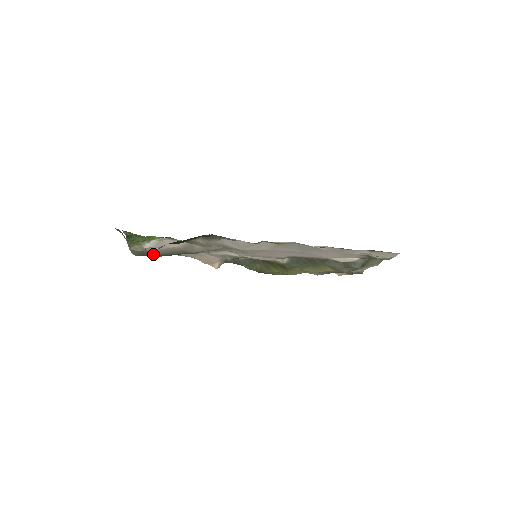
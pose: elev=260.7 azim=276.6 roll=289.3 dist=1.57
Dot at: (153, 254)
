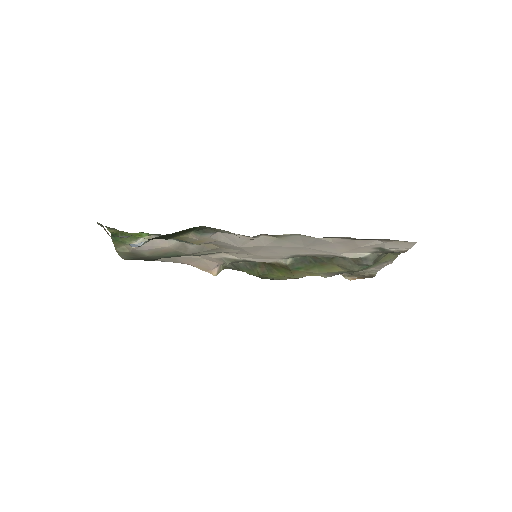
Dot at: (142, 256)
